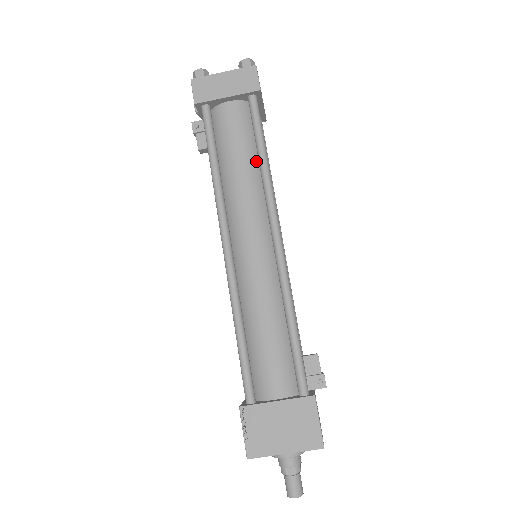
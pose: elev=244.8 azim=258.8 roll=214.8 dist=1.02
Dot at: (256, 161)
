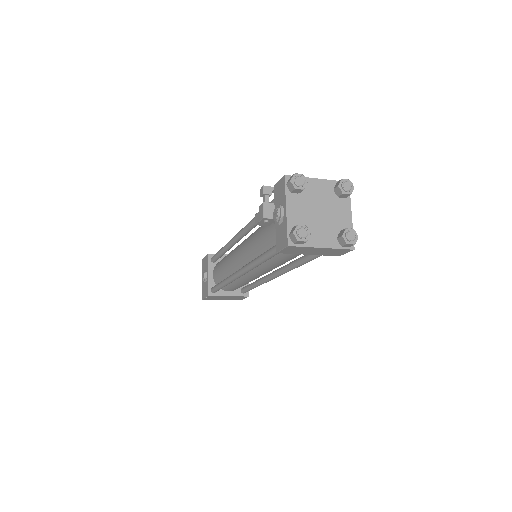
Dot at: occluded
